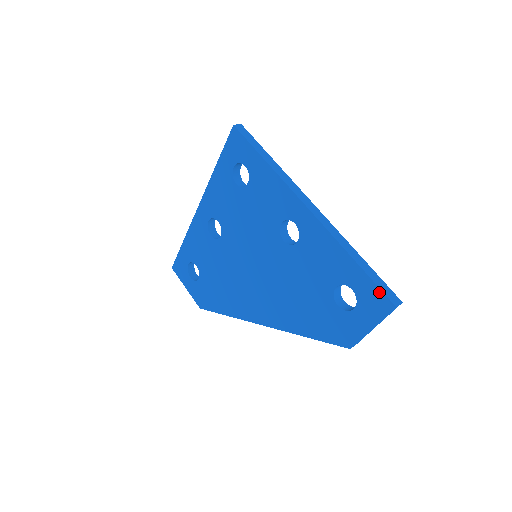
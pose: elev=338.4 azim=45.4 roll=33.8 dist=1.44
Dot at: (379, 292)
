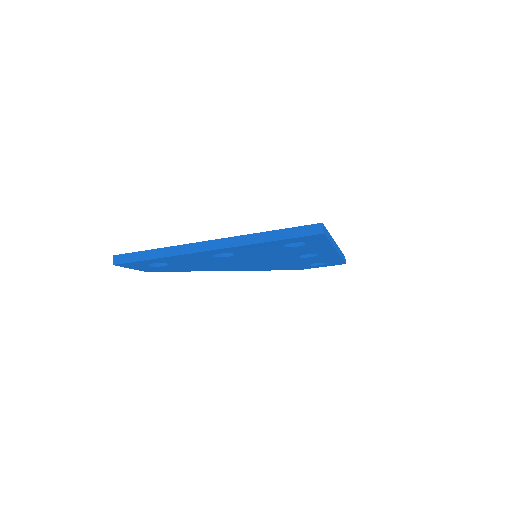
Dot at: occluded
